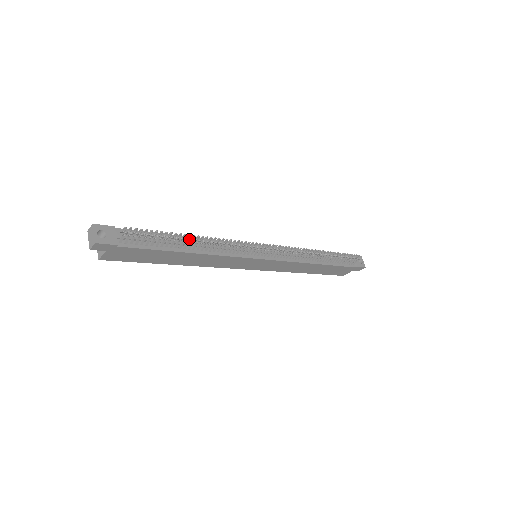
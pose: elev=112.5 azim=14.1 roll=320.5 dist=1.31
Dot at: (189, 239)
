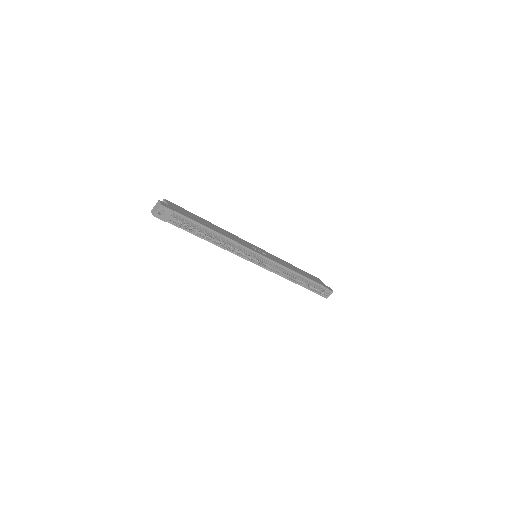
Dot at: (211, 240)
